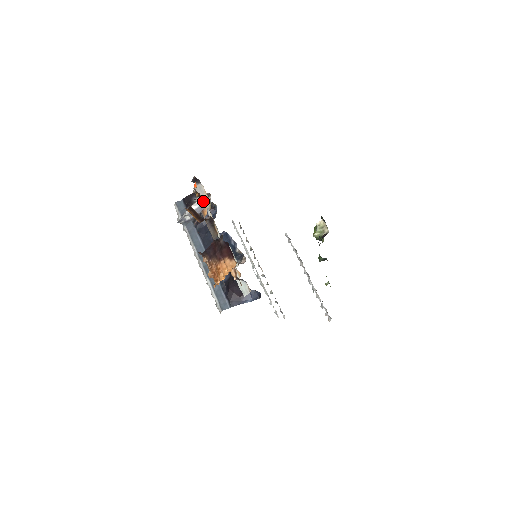
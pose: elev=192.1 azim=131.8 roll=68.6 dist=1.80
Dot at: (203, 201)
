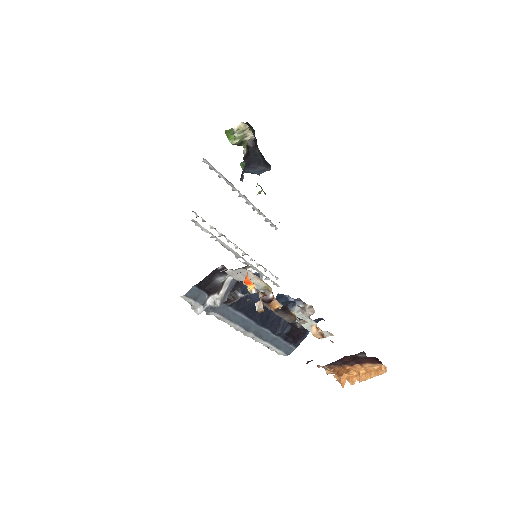
Dot at: (265, 294)
